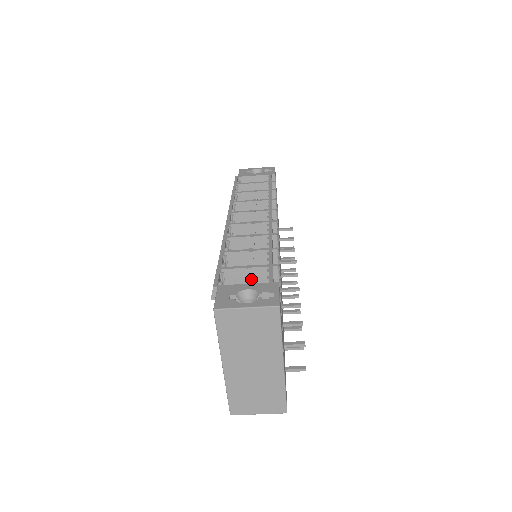
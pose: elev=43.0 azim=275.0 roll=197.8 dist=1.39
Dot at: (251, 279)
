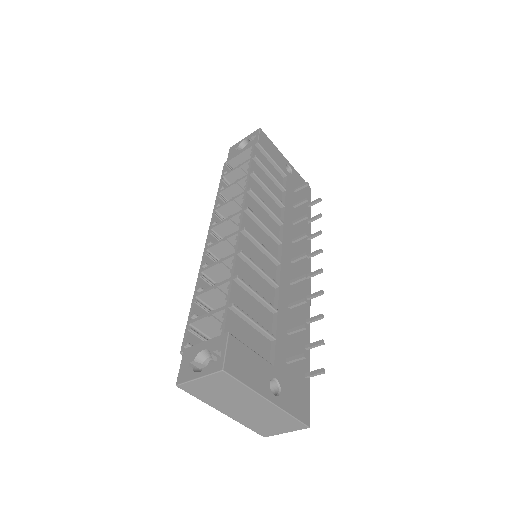
Dot at: (219, 322)
